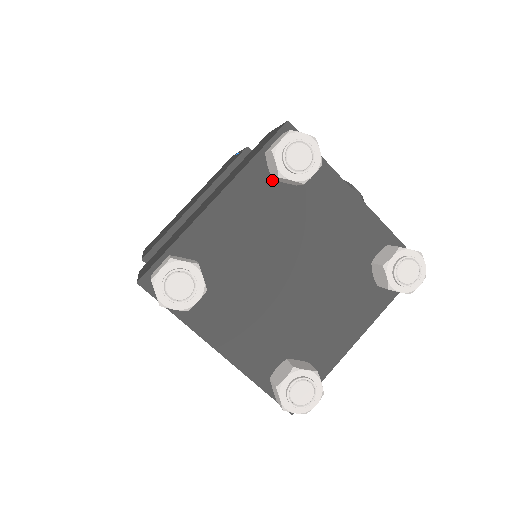
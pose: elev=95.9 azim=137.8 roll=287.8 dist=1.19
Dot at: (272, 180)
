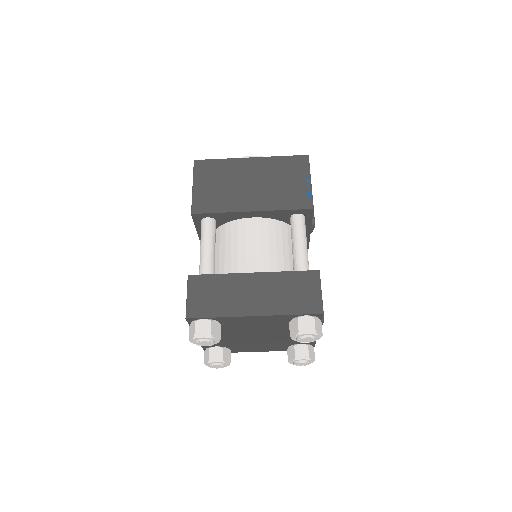
Dot at: (289, 321)
